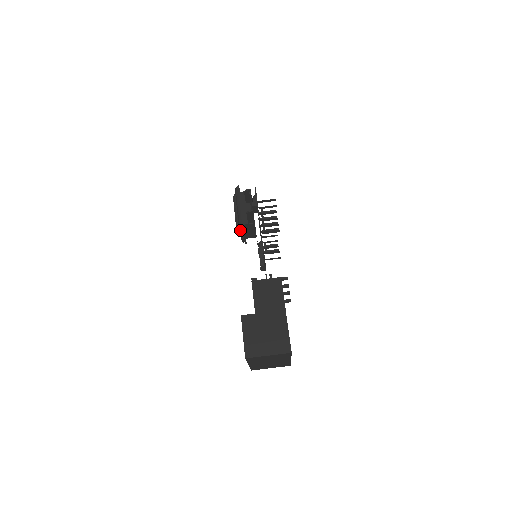
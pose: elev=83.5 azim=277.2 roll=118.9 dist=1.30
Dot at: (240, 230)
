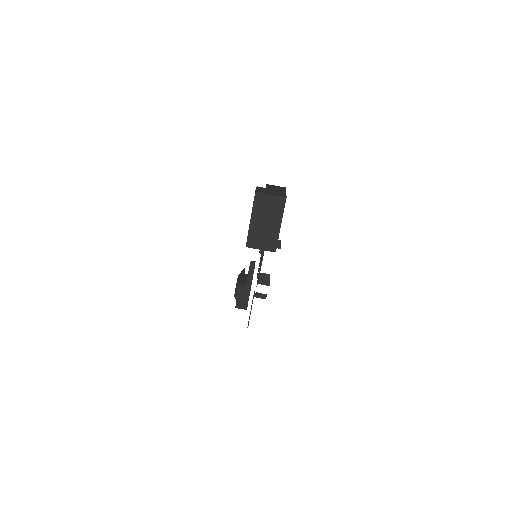
Dot at: (239, 284)
